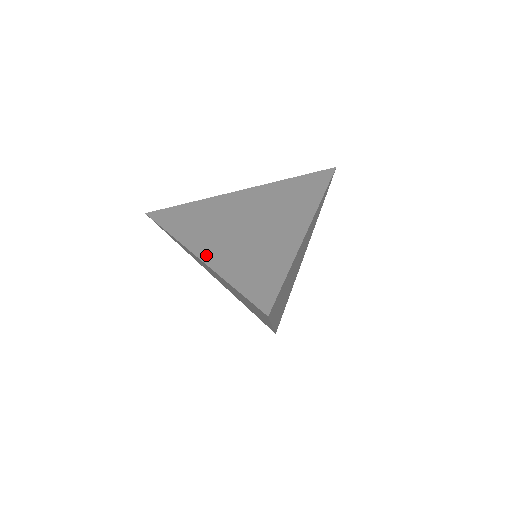
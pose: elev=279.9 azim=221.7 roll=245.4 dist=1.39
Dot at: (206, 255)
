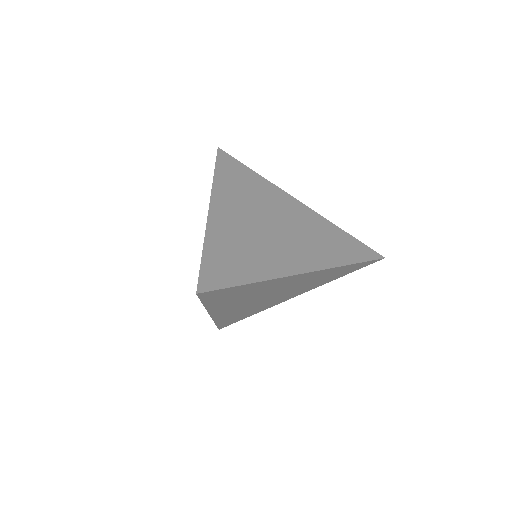
Dot at: (216, 213)
